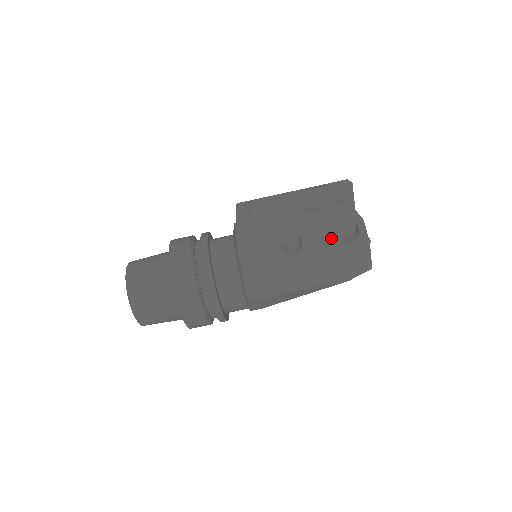
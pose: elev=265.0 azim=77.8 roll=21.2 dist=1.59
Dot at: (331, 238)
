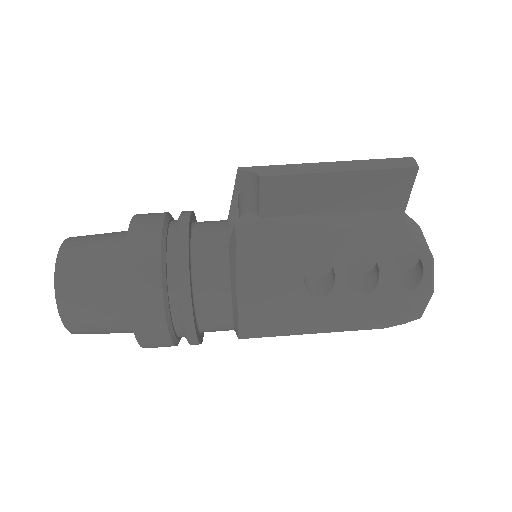
Dot at: (380, 280)
